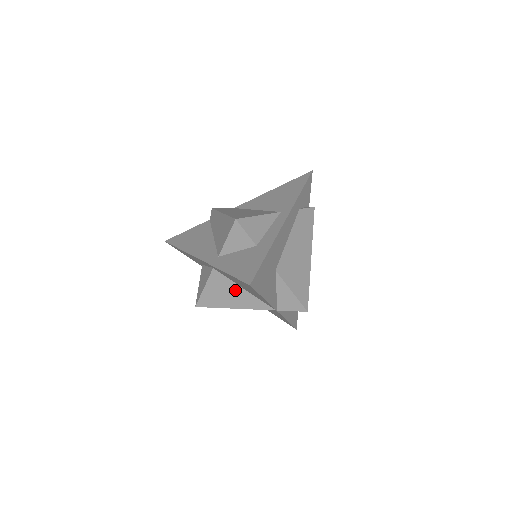
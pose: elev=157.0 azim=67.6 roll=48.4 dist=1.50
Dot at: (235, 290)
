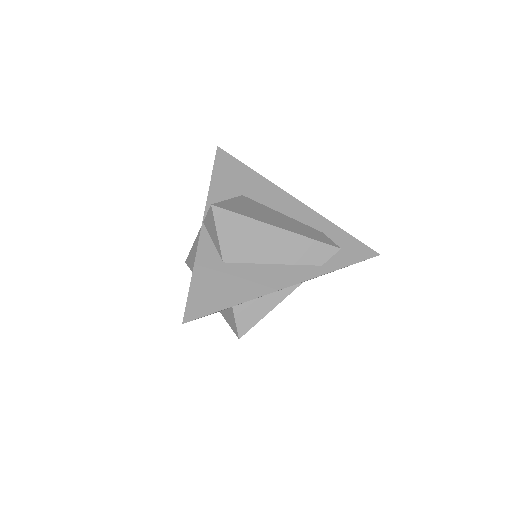
Dot at: occluded
